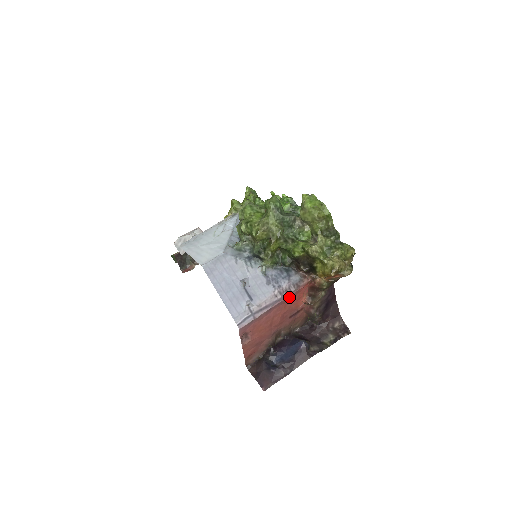
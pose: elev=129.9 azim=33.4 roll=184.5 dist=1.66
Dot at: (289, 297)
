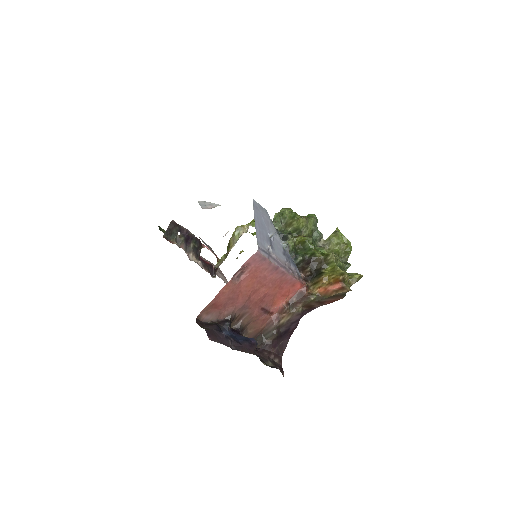
Dot at: (288, 279)
